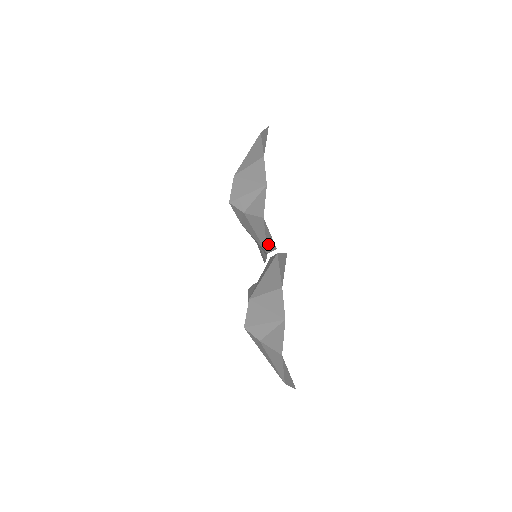
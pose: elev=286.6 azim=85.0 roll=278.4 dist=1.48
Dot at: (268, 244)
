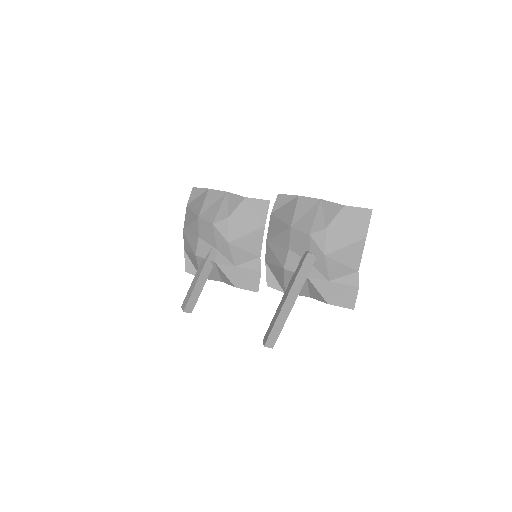
Dot at: (261, 214)
